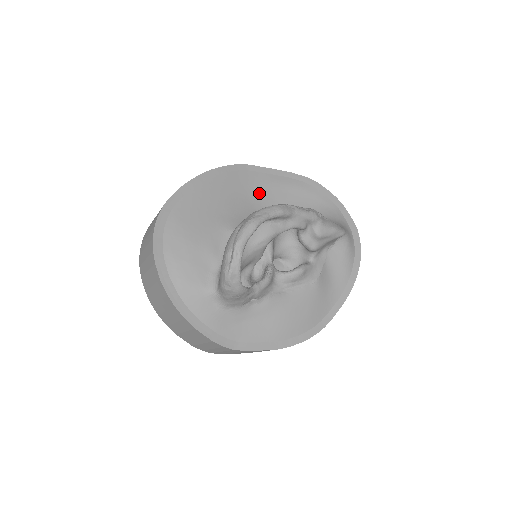
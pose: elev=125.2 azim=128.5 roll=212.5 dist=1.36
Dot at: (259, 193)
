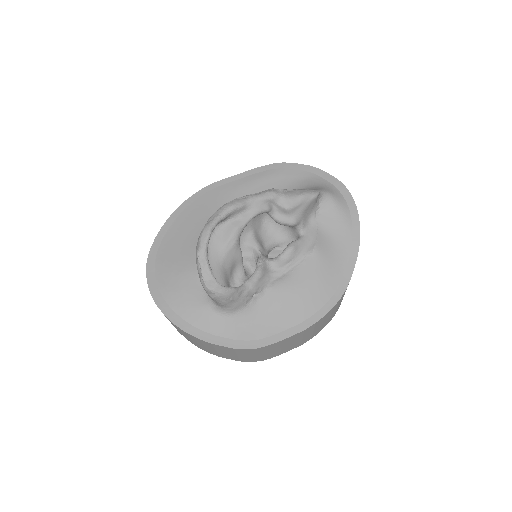
Dot at: occluded
